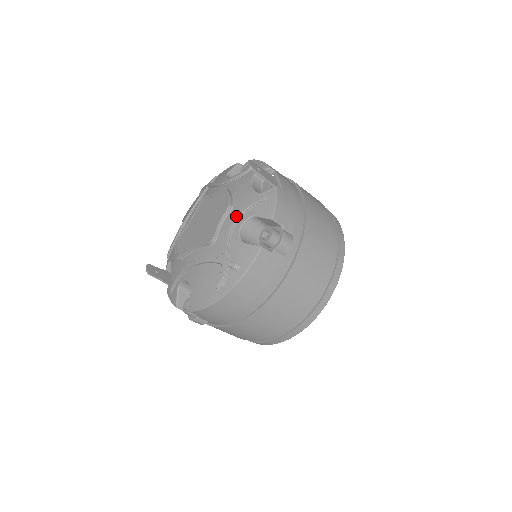
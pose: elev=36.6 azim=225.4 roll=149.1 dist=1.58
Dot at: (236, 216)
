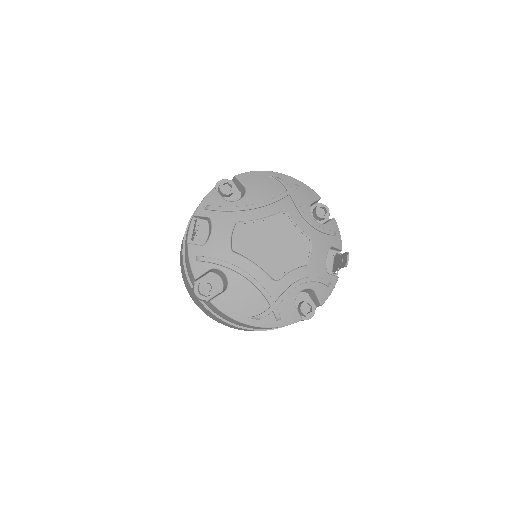
Dot at: (306, 280)
